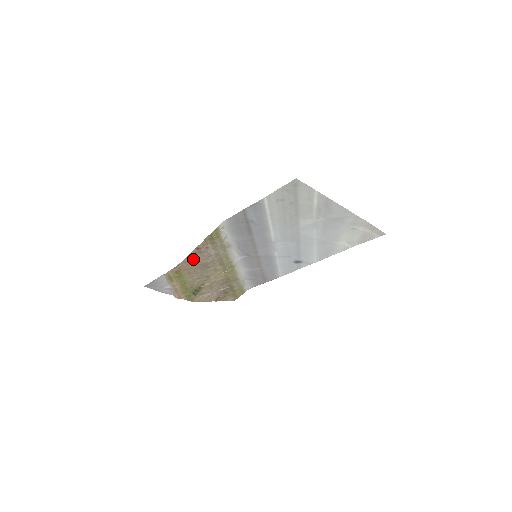
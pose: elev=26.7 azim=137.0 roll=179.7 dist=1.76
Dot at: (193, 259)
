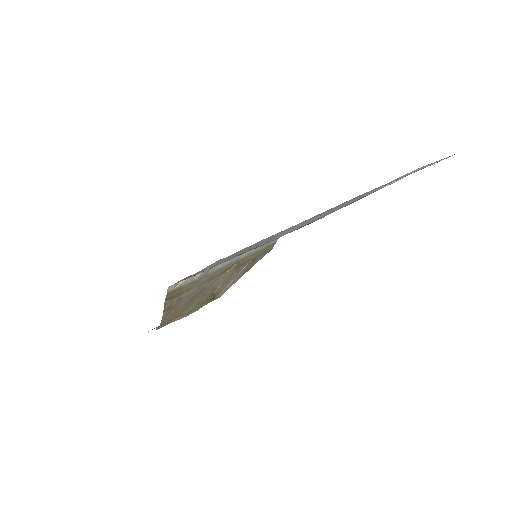
Dot at: (173, 310)
